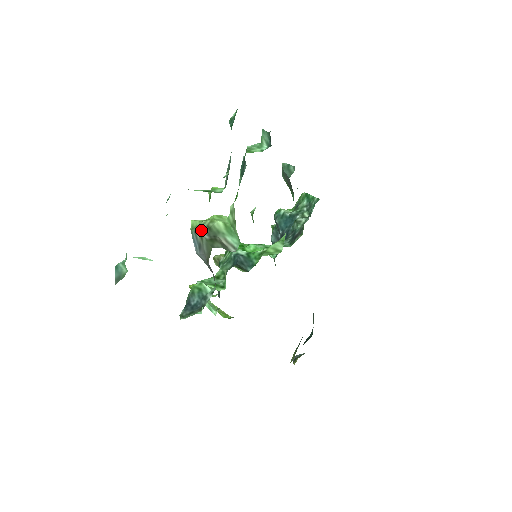
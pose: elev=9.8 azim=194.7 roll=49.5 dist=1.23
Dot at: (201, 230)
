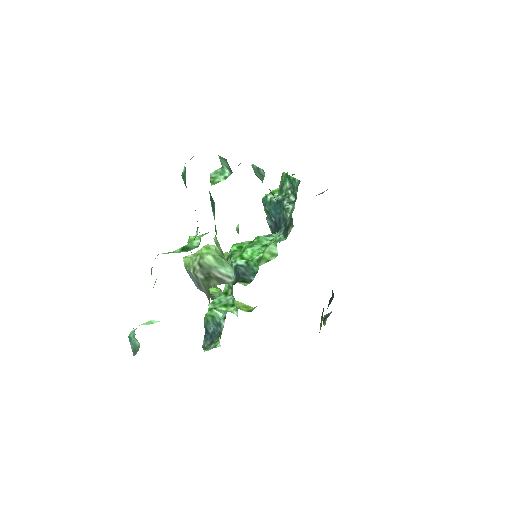
Dot at: (194, 269)
